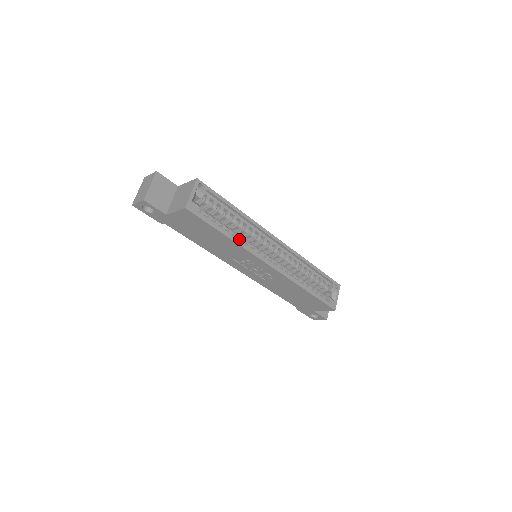
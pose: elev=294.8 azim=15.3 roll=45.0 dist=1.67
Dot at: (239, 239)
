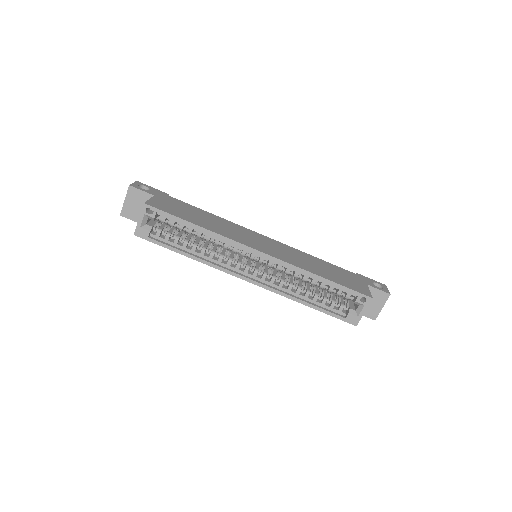
Dot at: (208, 253)
